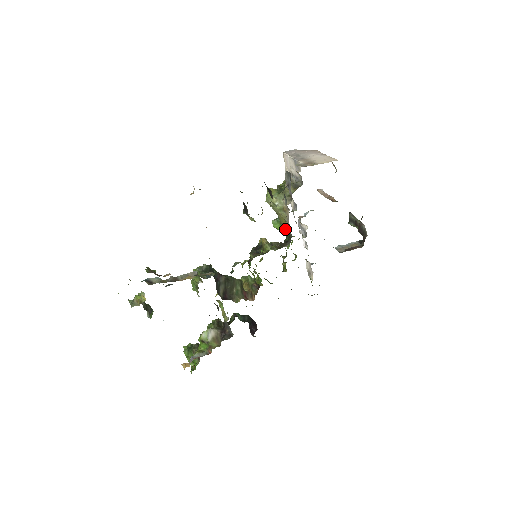
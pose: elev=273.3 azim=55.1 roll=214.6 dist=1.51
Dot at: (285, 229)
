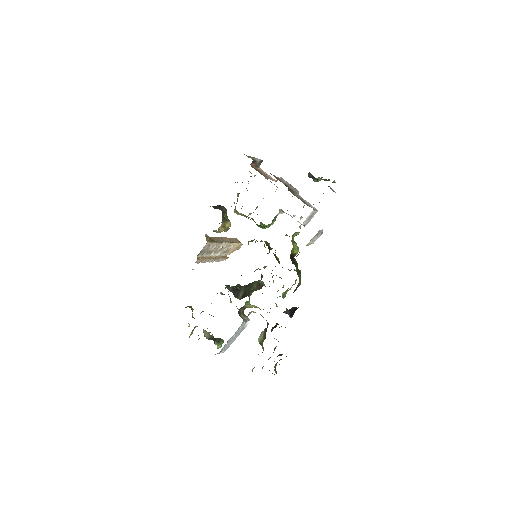
Dot at: (255, 222)
